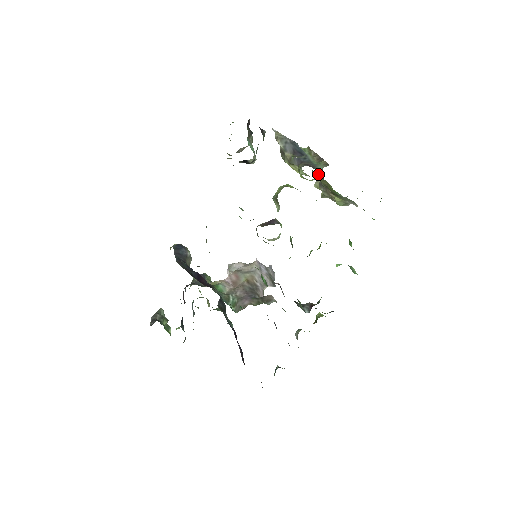
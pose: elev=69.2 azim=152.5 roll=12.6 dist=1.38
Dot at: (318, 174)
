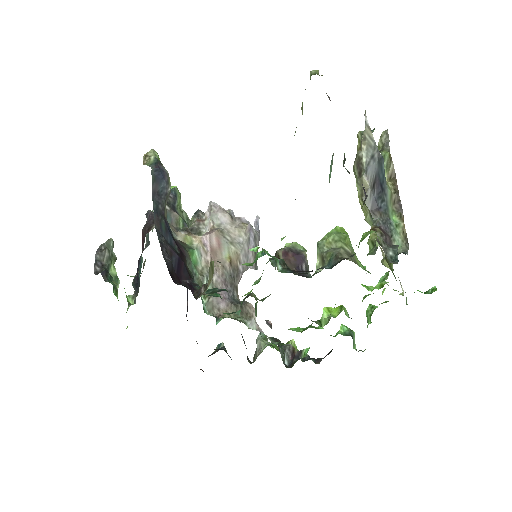
Dot at: occluded
